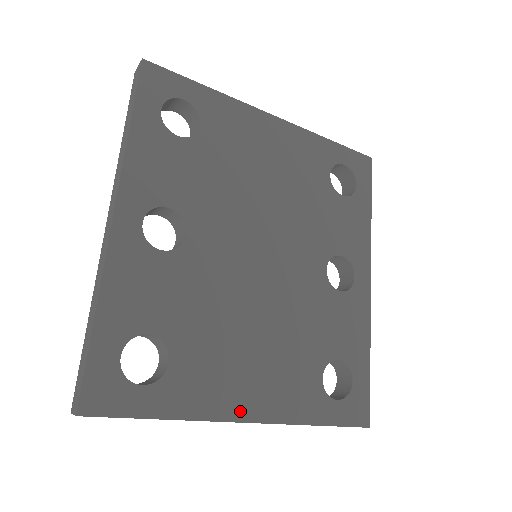
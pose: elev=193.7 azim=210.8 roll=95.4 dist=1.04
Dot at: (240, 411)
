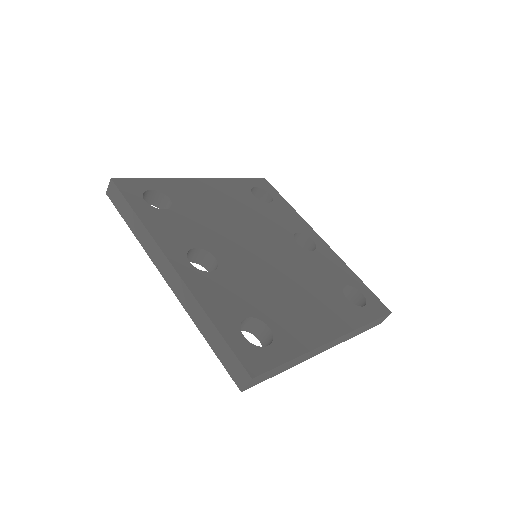
Dot at: (326, 335)
